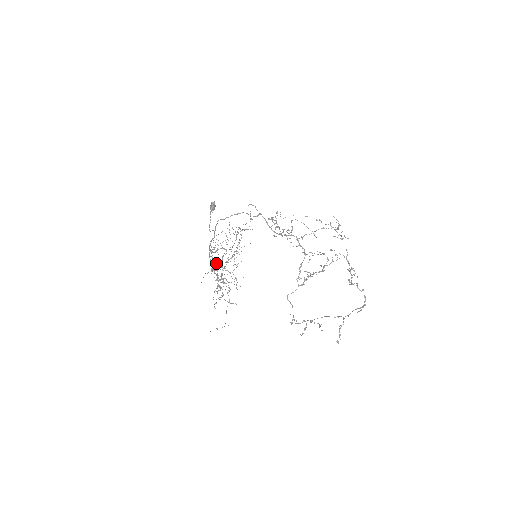
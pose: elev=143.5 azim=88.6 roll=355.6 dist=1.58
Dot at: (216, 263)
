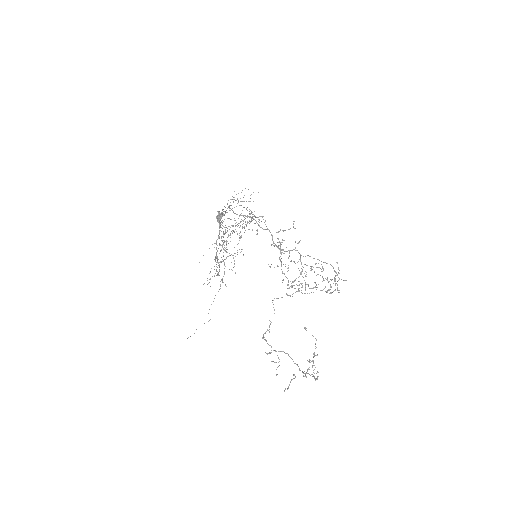
Dot at: occluded
